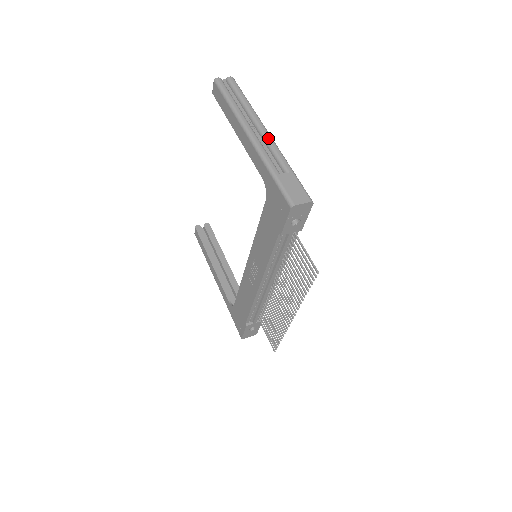
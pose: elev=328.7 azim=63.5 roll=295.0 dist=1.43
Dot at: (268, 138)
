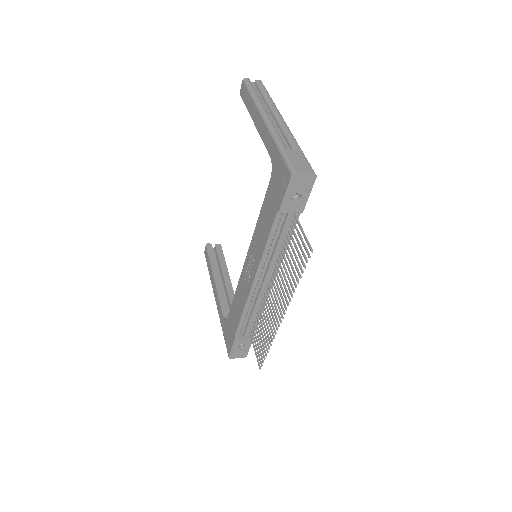
Dot at: (283, 123)
